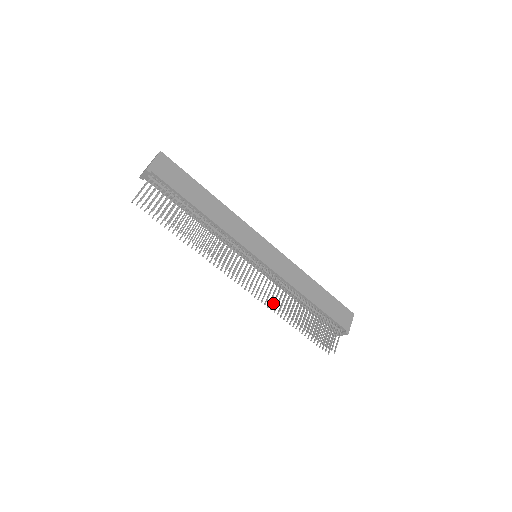
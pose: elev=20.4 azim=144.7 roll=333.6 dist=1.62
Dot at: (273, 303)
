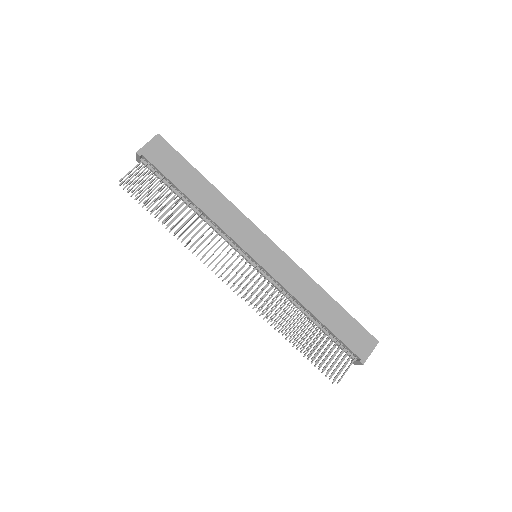
Dot at: occluded
